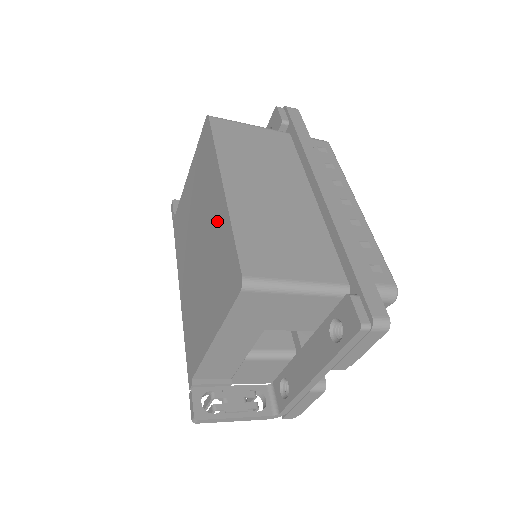
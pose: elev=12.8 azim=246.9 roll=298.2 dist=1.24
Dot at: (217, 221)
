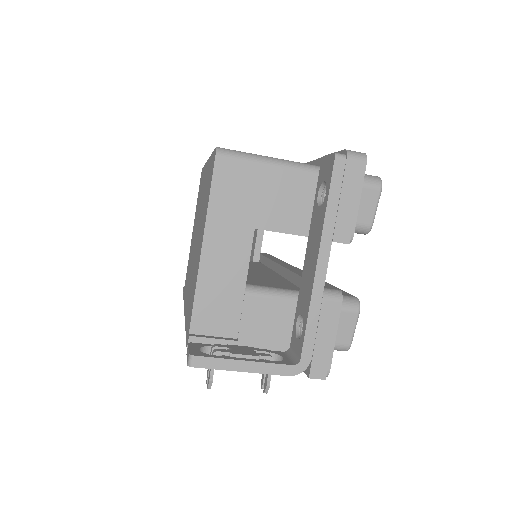
Dot at: occluded
